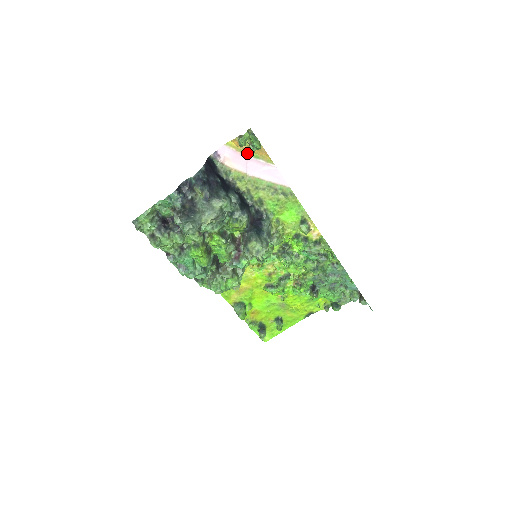
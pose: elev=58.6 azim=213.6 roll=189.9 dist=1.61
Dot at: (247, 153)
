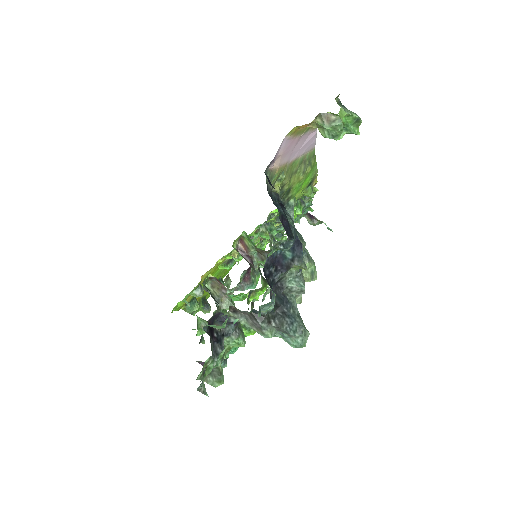
Dot at: (302, 131)
